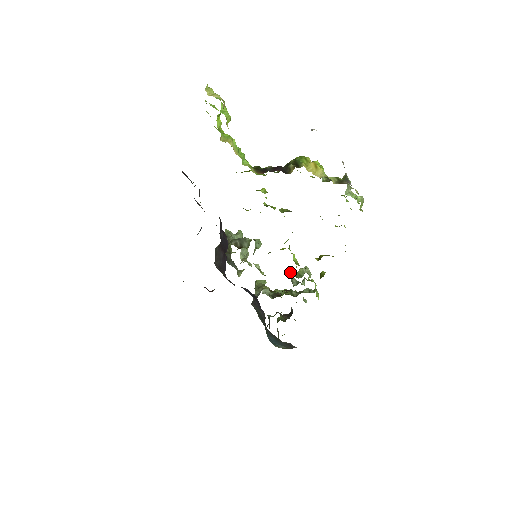
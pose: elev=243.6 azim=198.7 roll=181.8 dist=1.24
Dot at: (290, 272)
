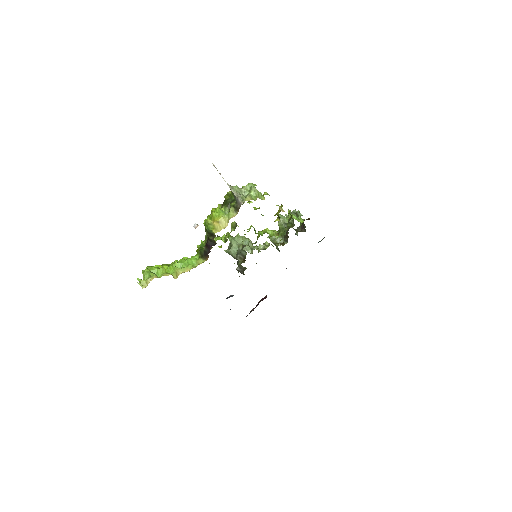
Dot at: occluded
